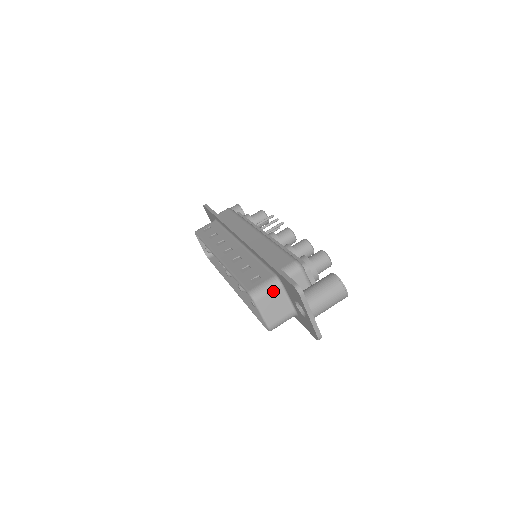
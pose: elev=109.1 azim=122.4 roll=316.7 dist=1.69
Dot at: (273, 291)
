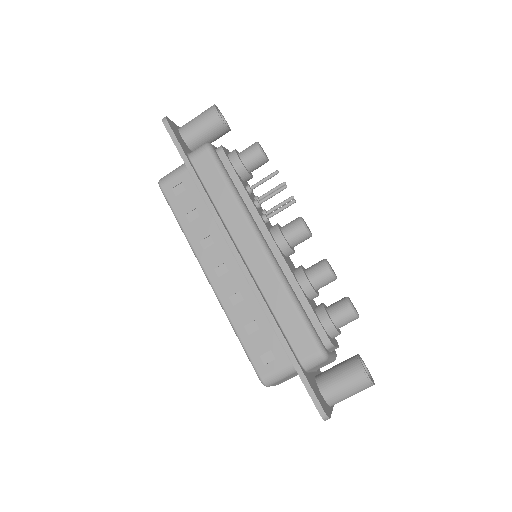
Dot at: (289, 376)
